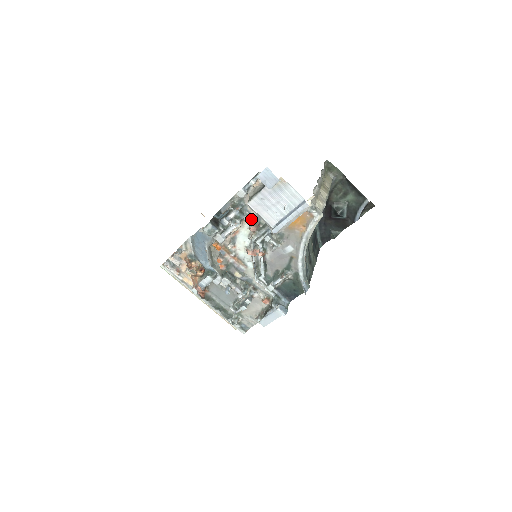
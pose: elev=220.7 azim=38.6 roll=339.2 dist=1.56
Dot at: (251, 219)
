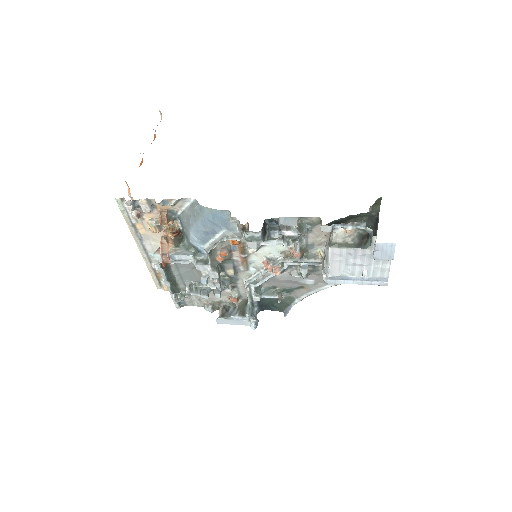
Dot at: (301, 243)
